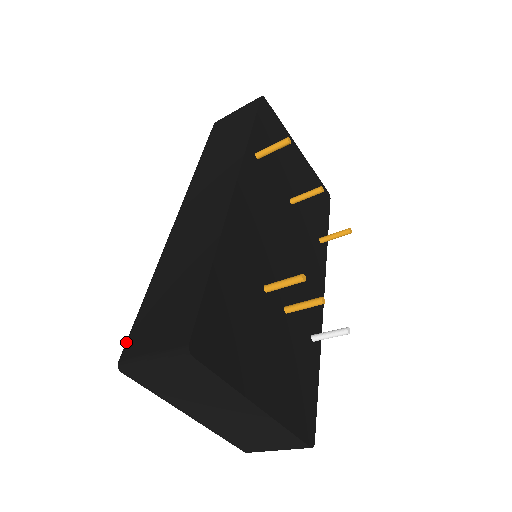
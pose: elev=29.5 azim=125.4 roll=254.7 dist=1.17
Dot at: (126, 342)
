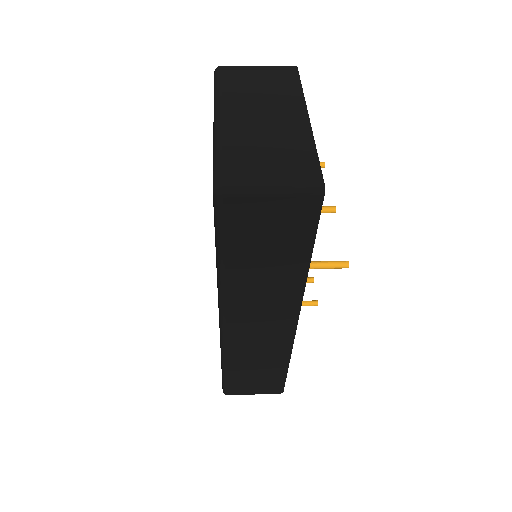
Dot at: (226, 390)
